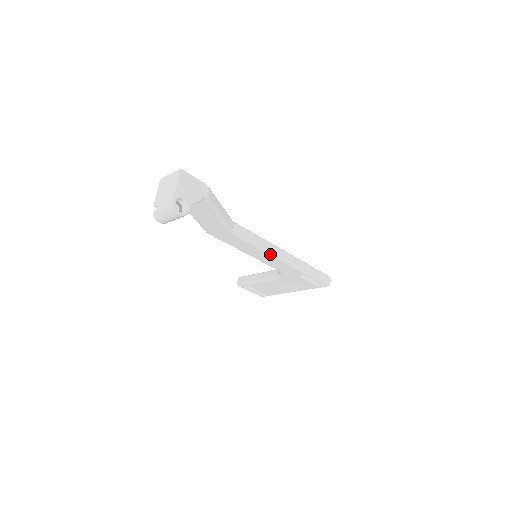
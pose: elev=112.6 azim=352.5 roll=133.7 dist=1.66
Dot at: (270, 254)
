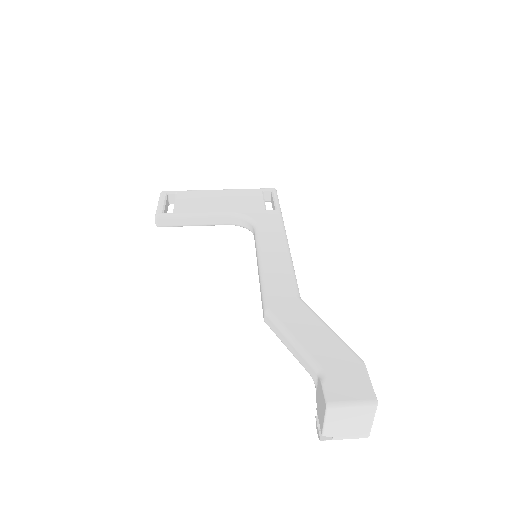
Dot at: occluded
